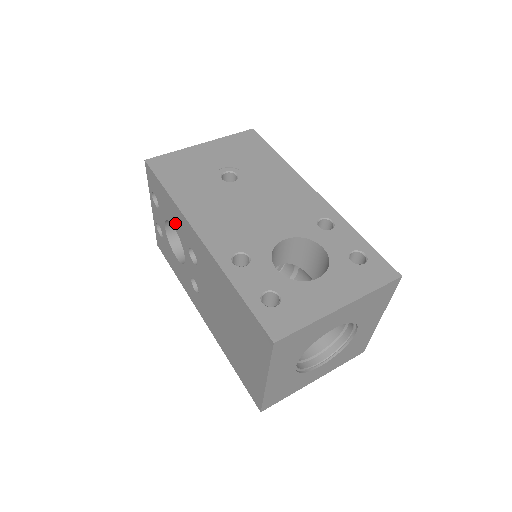
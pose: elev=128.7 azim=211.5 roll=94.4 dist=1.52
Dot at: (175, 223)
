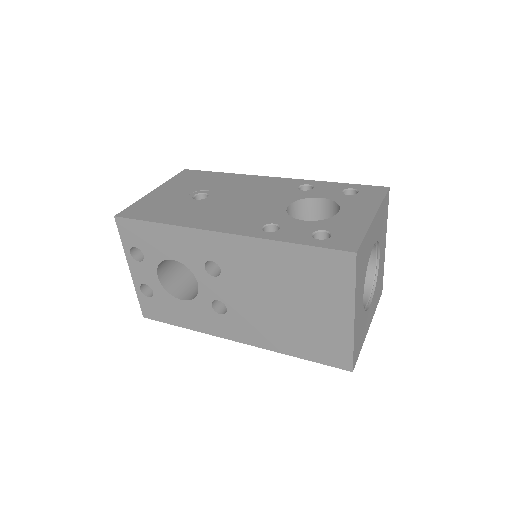
Dot at: (177, 252)
